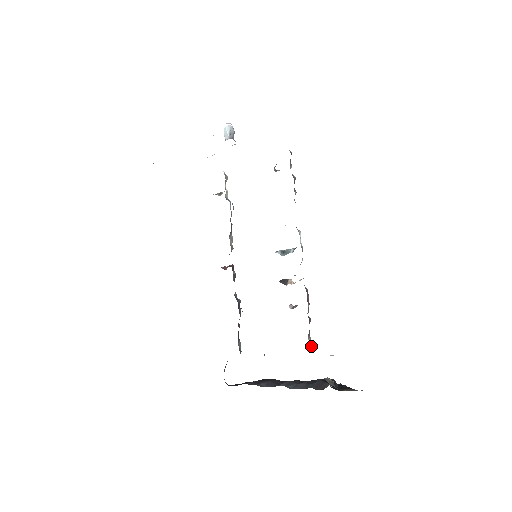
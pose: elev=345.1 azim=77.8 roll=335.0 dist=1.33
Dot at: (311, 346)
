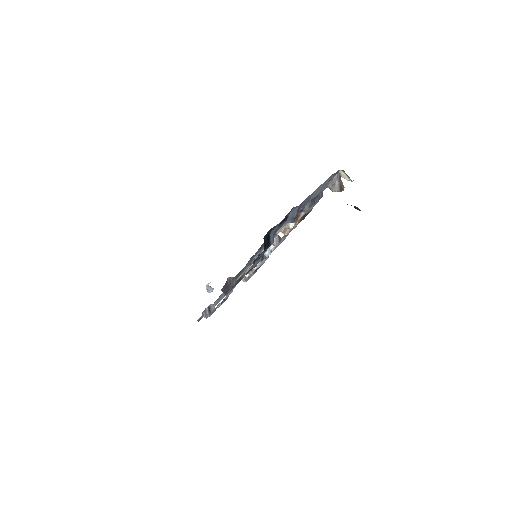
Dot at: occluded
